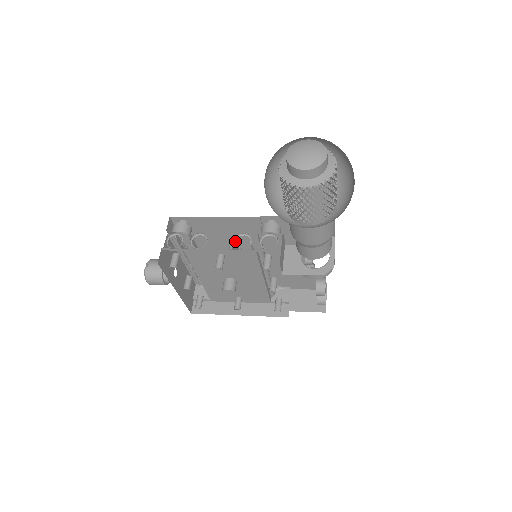
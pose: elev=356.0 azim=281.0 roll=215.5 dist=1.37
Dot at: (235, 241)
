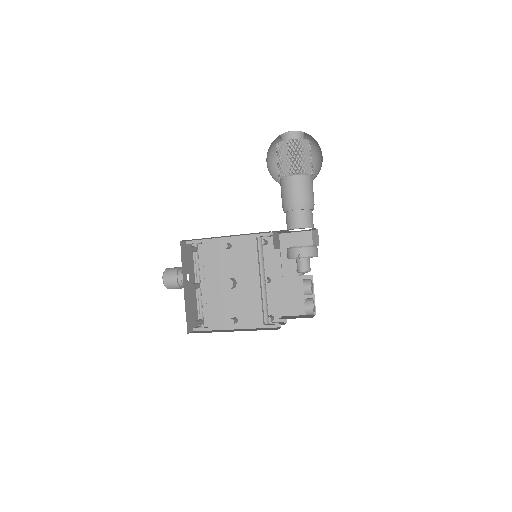
Dot at: occluded
